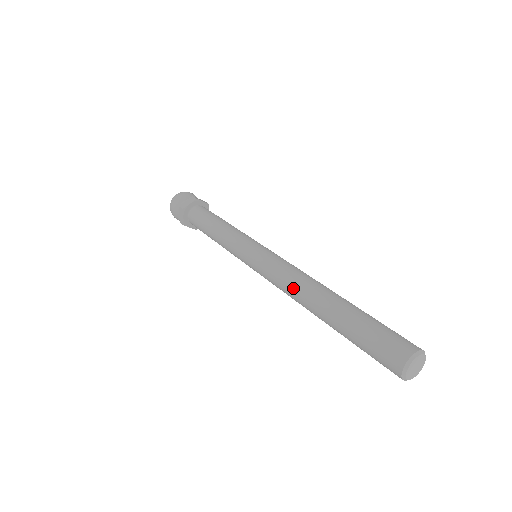
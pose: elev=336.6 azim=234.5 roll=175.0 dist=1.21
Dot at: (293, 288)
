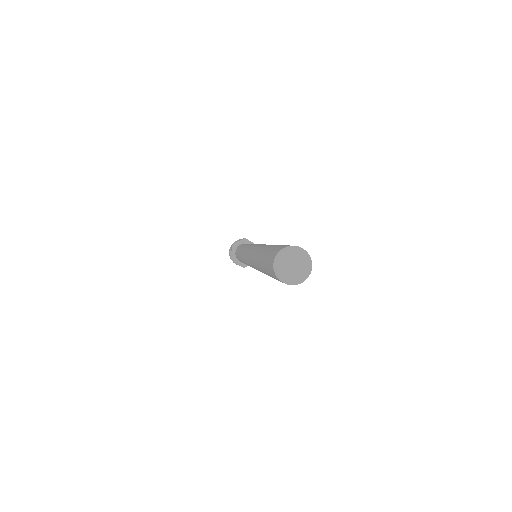
Dot at: (253, 253)
